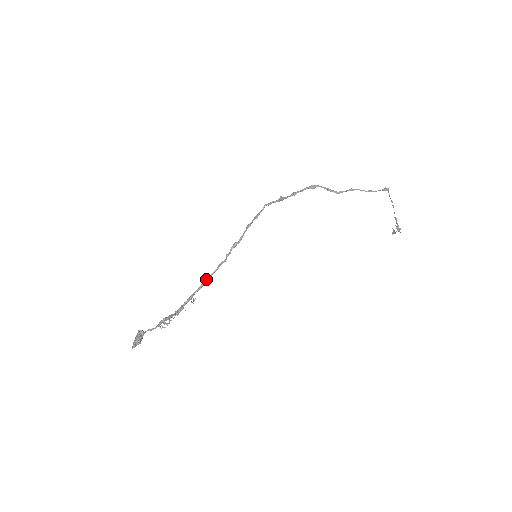
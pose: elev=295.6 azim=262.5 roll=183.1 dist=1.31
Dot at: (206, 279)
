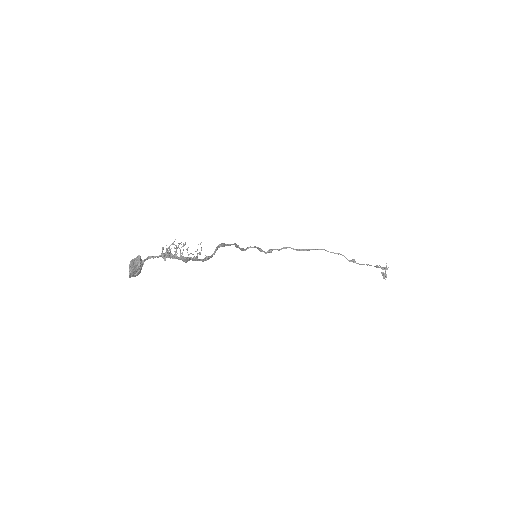
Dot at: (208, 256)
